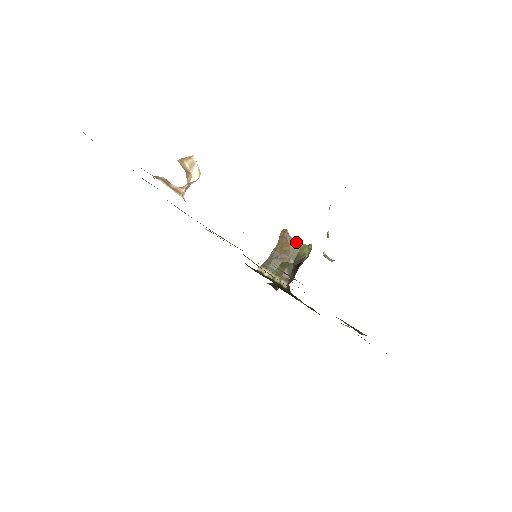
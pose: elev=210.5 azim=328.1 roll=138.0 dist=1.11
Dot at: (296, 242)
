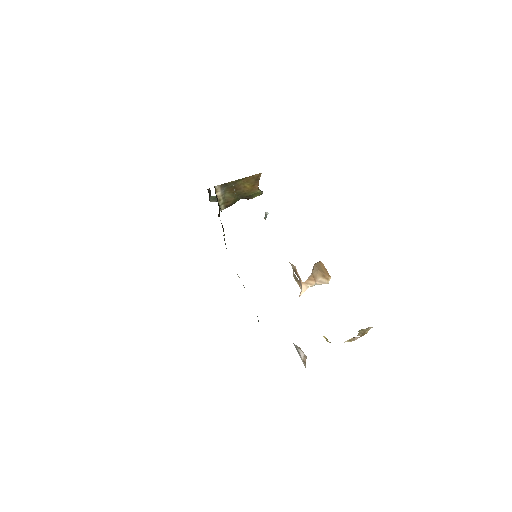
Dot at: (258, 187)
